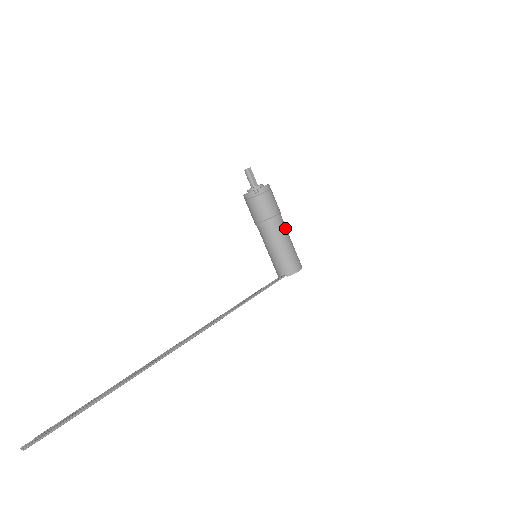
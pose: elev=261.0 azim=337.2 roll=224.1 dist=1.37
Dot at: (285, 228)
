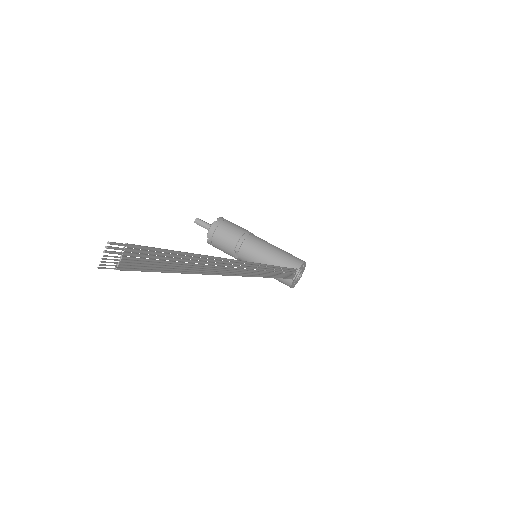
Dot at: occluded
